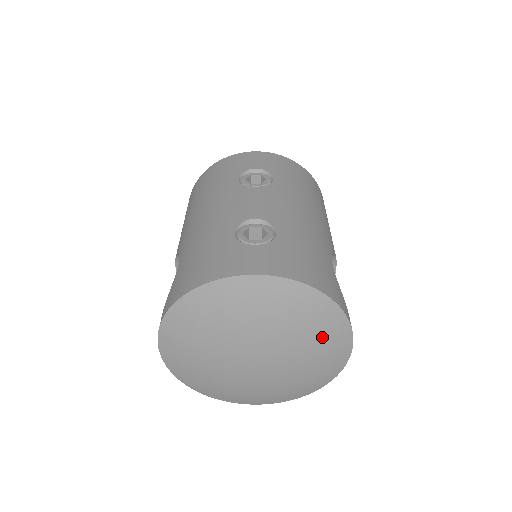
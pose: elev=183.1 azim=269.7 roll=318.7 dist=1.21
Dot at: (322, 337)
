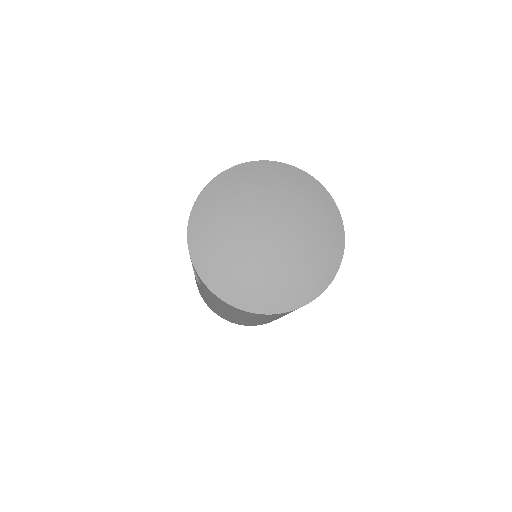
Dot at: (319, 212)
